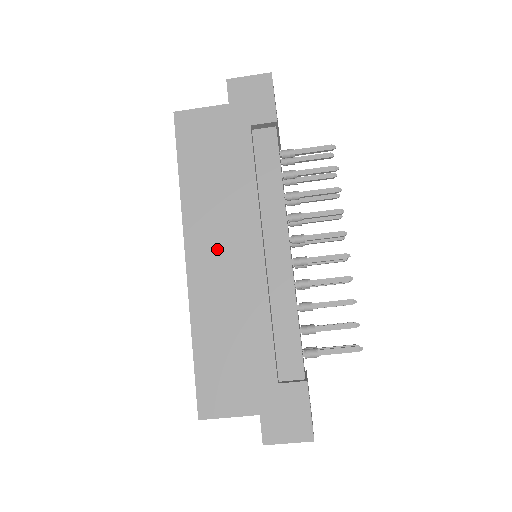
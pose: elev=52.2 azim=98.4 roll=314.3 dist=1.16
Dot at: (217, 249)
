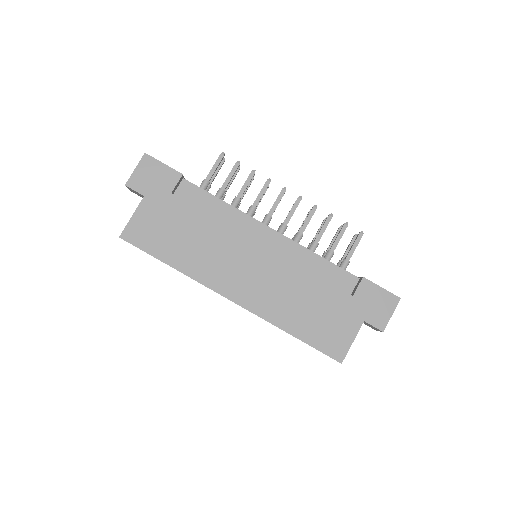
Dot at: (240, 275)
